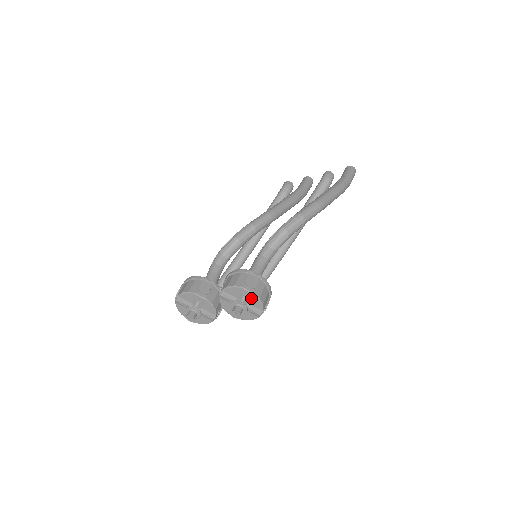
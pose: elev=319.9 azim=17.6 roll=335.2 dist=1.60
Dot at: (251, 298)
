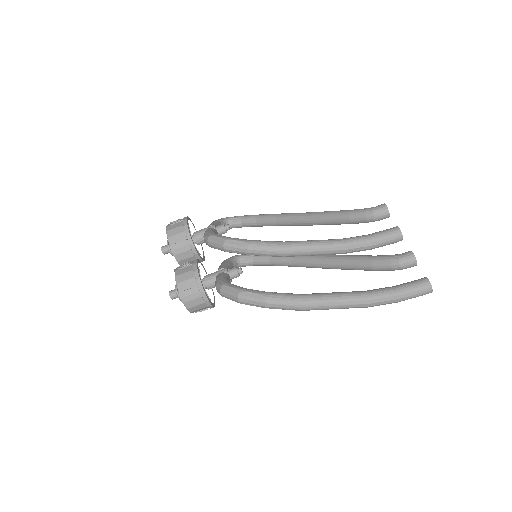
Dot at: occluded
